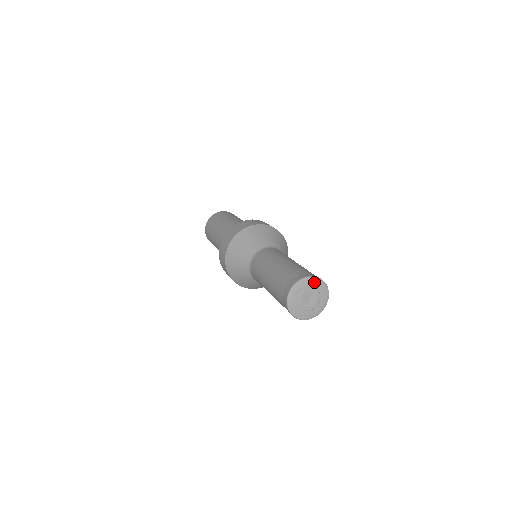
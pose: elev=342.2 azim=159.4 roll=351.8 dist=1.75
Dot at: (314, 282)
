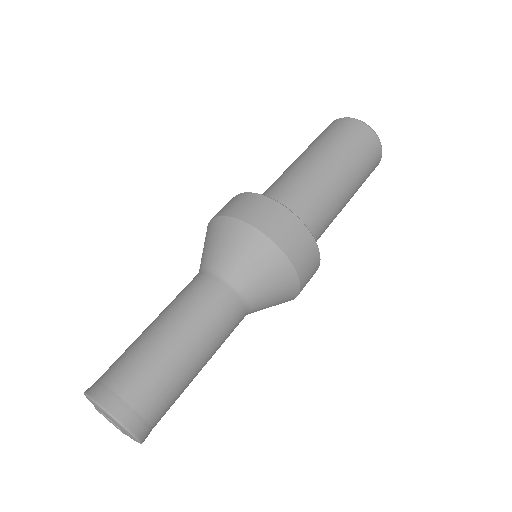
Dot at: (97, 406)
